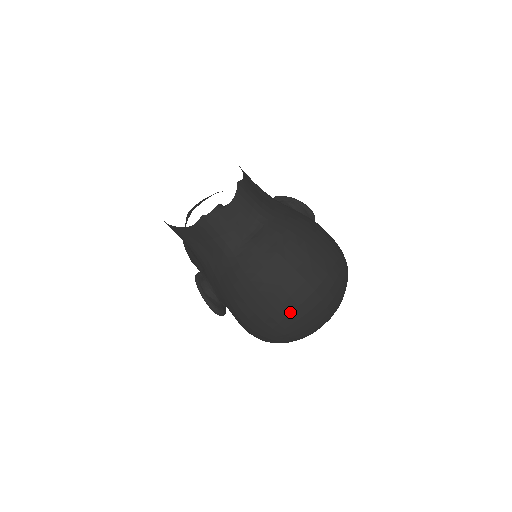
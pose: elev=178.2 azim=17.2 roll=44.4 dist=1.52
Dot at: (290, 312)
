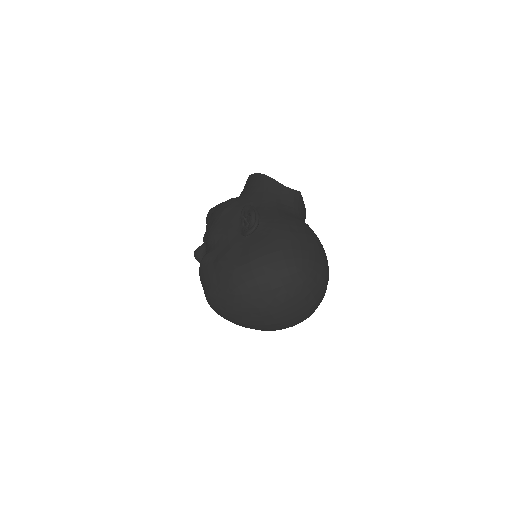
Dot at: (319, 263)
